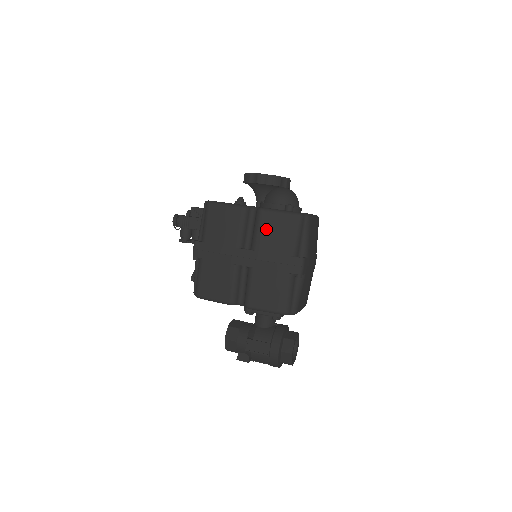
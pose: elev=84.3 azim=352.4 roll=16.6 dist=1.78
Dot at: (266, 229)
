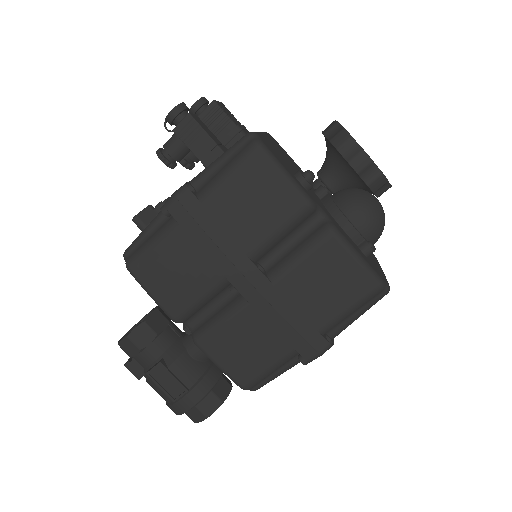
Dot at: (316, 267)
